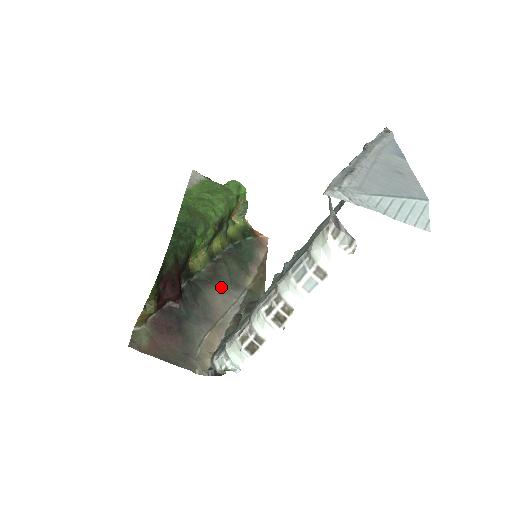
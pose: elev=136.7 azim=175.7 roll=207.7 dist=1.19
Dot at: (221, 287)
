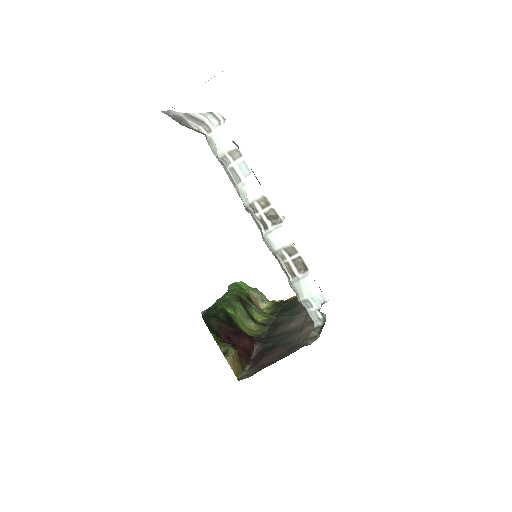
Dot at: (287, 323)
